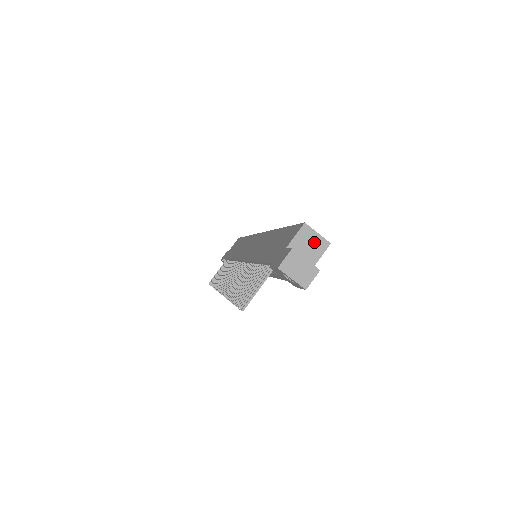
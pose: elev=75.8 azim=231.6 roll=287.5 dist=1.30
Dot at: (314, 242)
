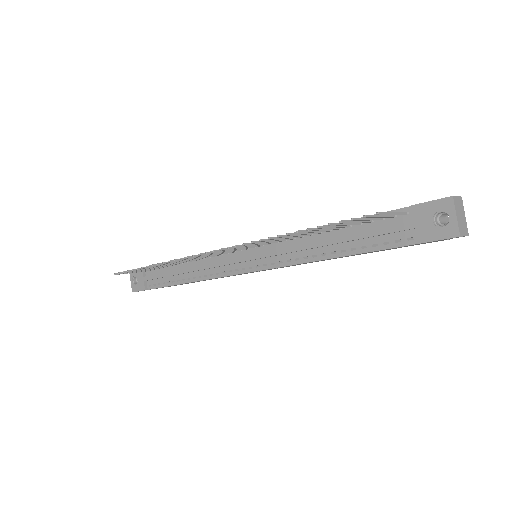
Dot at: occluded
